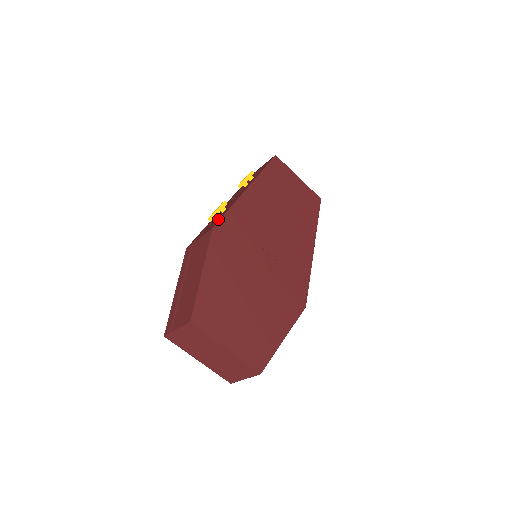
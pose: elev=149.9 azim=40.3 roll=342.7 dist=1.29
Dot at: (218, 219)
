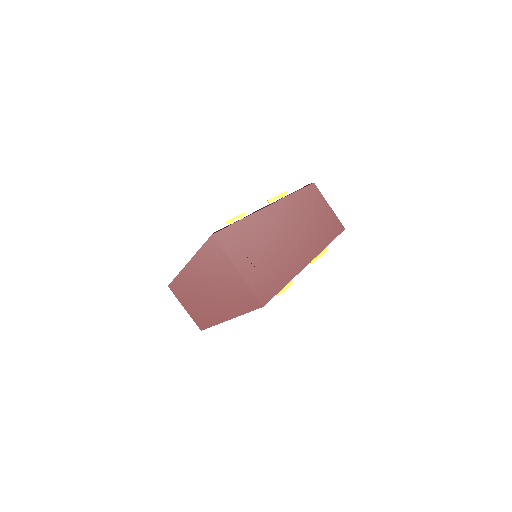
Dot at: occluded
